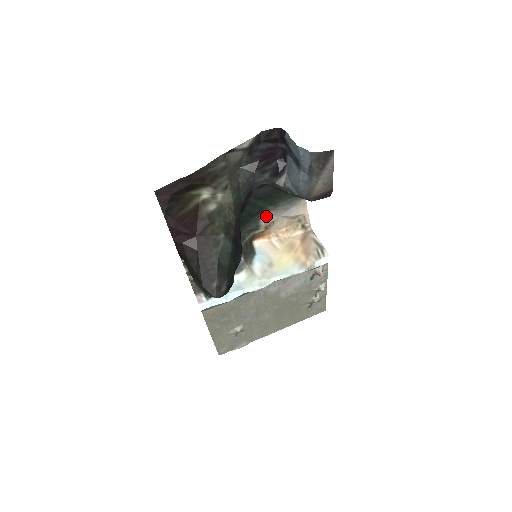
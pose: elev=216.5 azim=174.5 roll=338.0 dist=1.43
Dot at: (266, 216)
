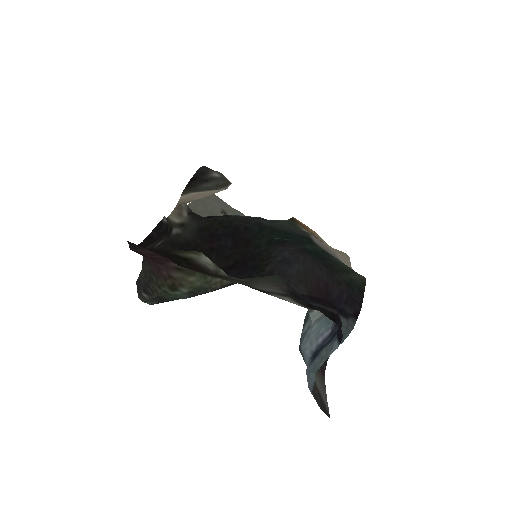
Dot at: (316, 239)
